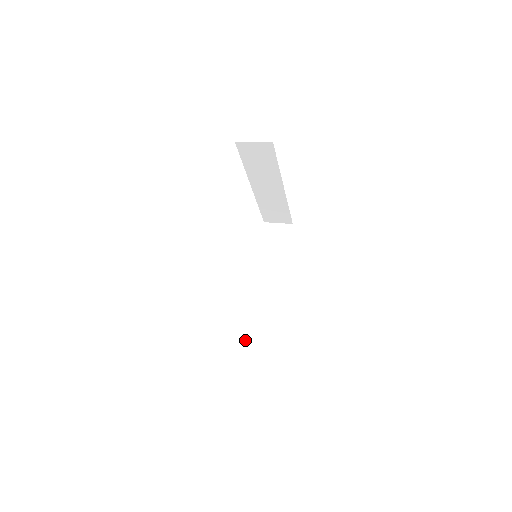
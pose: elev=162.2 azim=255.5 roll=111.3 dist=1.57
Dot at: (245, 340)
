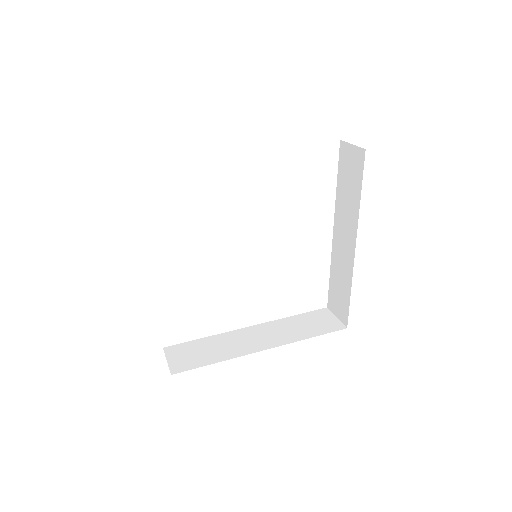
Dot at: (173, 346)
